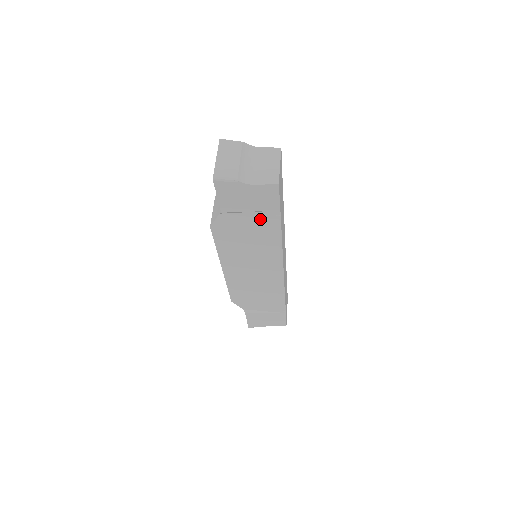
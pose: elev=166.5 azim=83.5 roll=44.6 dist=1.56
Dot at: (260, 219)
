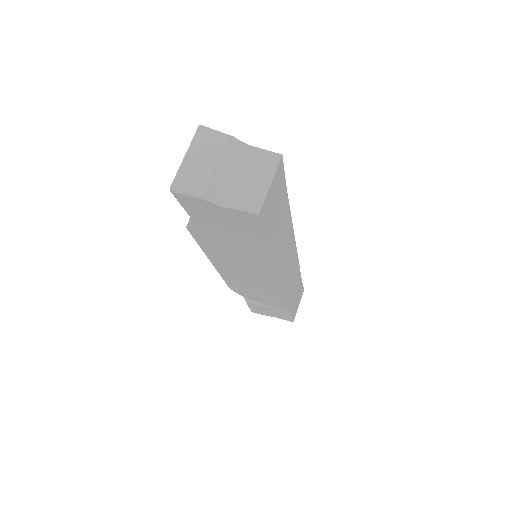
Dot at: (244, 237)
